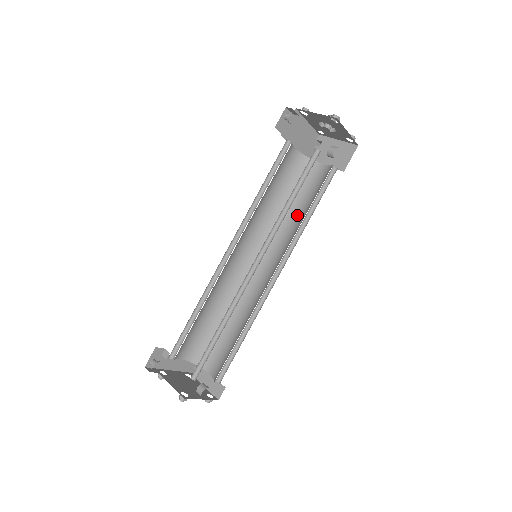
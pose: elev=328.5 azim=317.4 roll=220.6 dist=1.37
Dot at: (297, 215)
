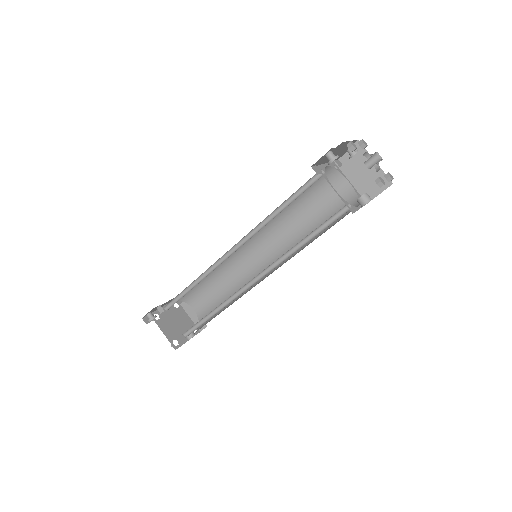
Dot at: (306, 222)
